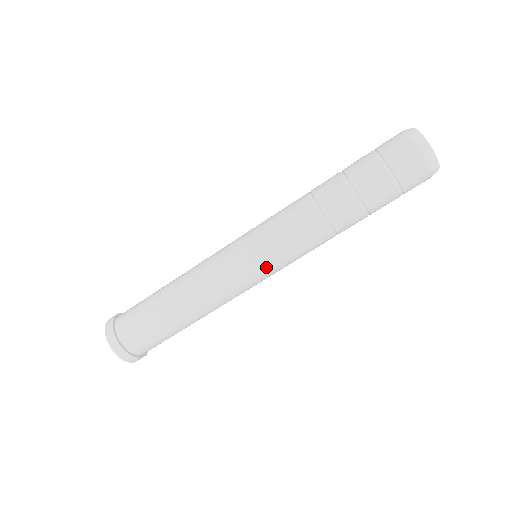
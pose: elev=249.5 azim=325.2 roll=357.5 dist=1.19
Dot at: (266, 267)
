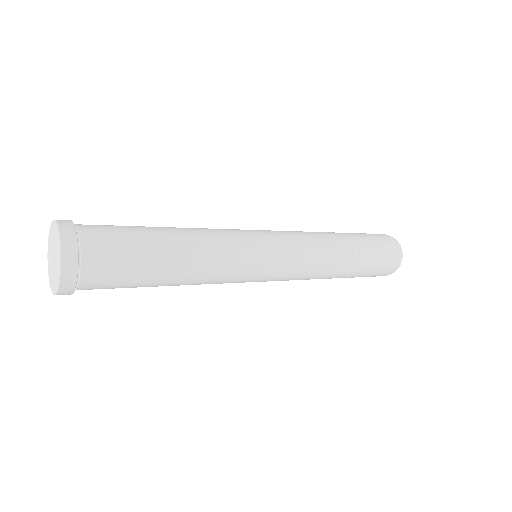
Dot at: (277, 256)
